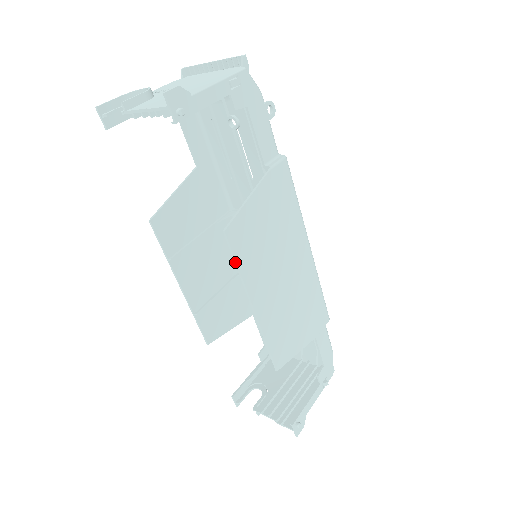
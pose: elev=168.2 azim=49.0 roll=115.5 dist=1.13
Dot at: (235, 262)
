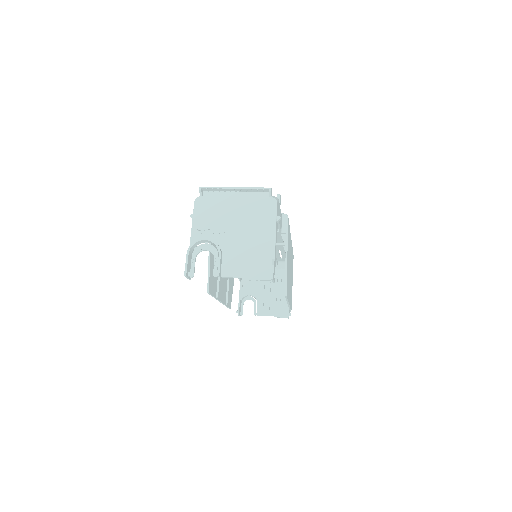
Dot at: (287, 300)
